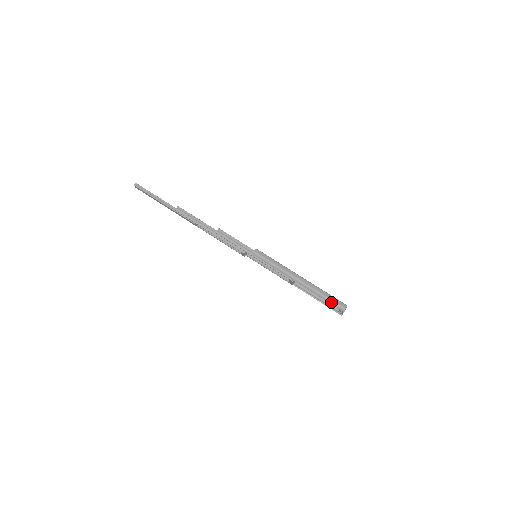
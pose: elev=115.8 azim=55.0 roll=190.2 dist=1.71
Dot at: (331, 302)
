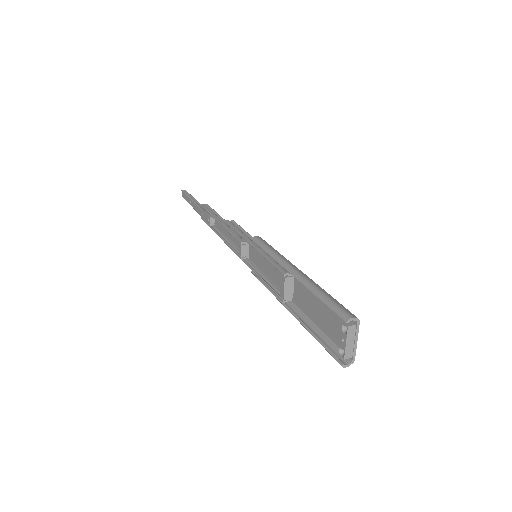
Dot at: (331, 303)
